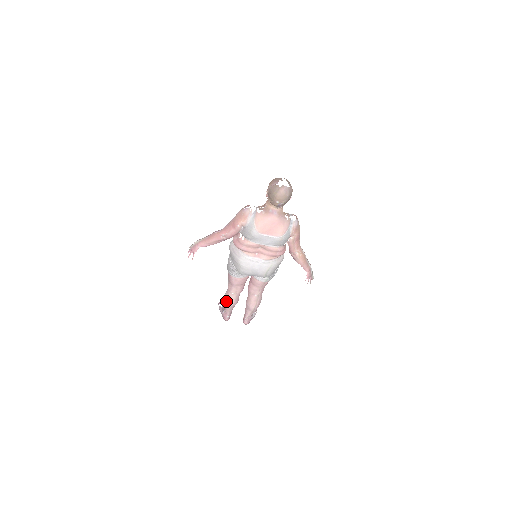
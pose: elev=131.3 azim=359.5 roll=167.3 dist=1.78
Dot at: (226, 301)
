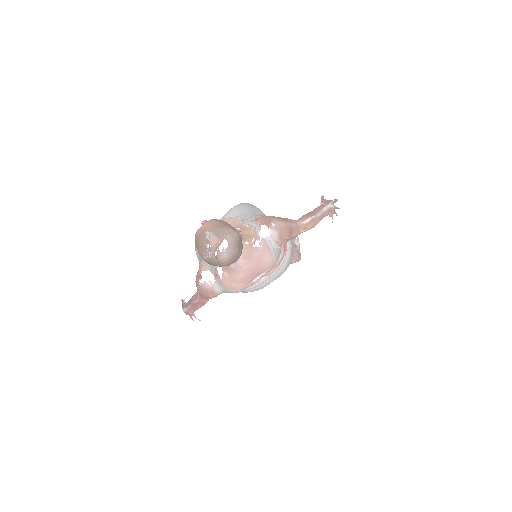
Dot at: occluded
